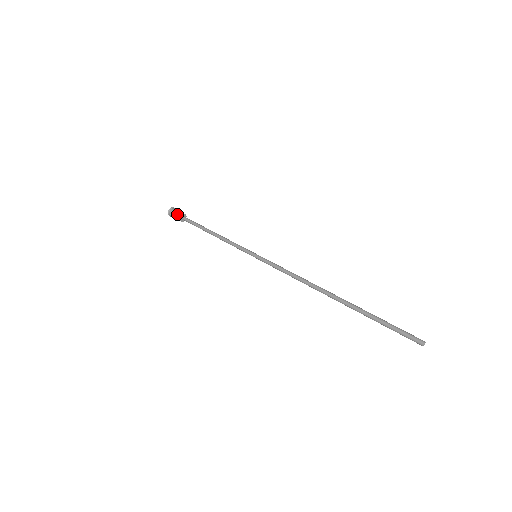
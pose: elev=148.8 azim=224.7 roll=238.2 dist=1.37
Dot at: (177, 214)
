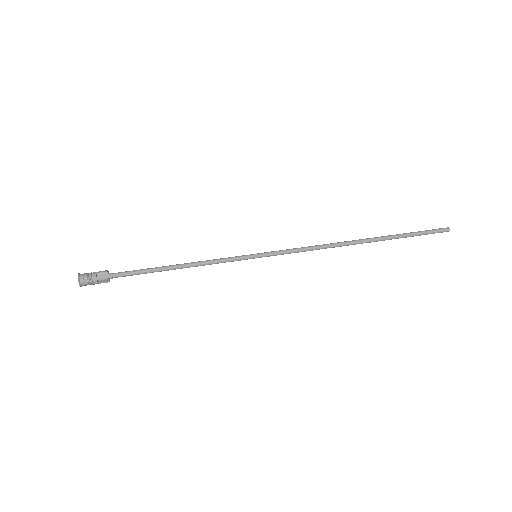
Dot at: (98, 280)
